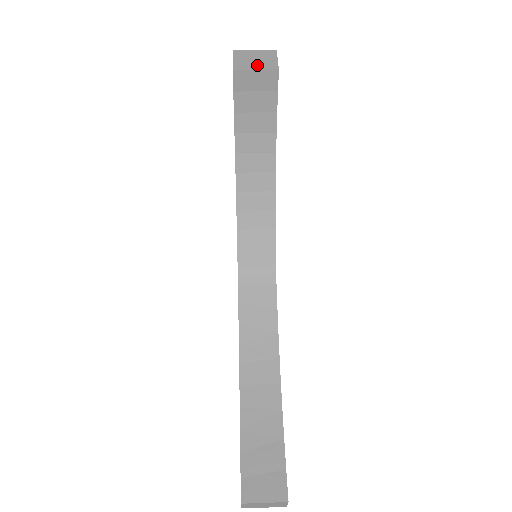
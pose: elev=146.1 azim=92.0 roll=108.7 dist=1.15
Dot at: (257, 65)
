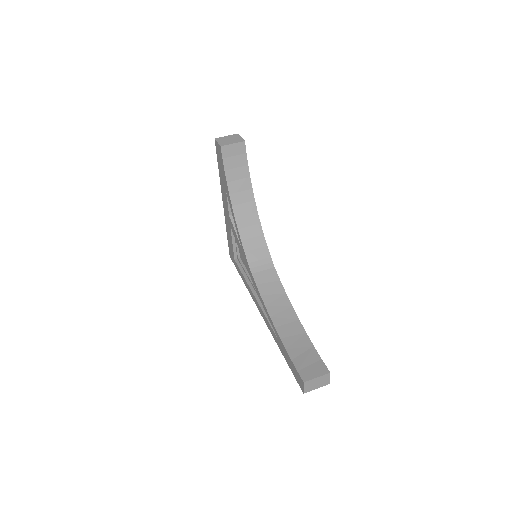
Dot at: (232, 142)
